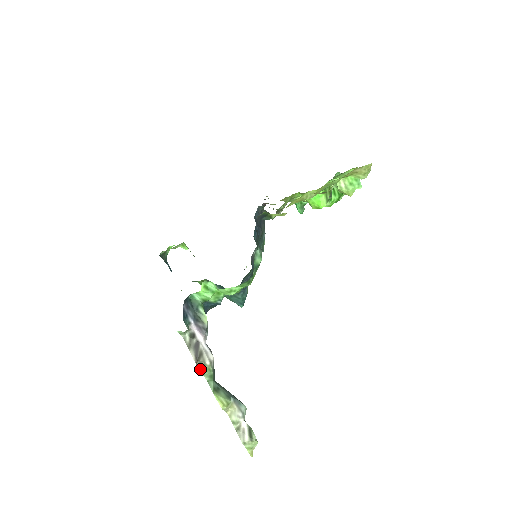
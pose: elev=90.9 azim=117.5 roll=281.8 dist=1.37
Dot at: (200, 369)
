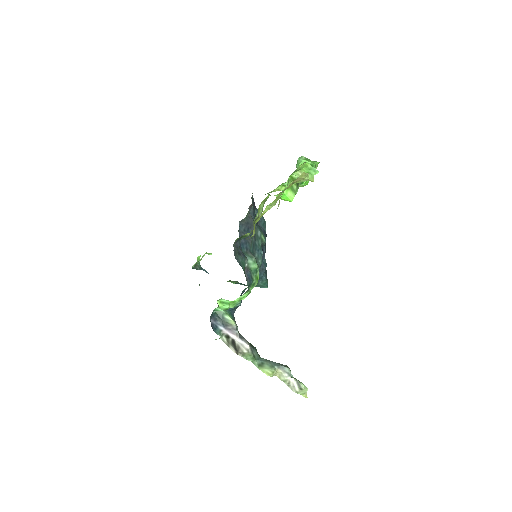
Dot at: occluded
